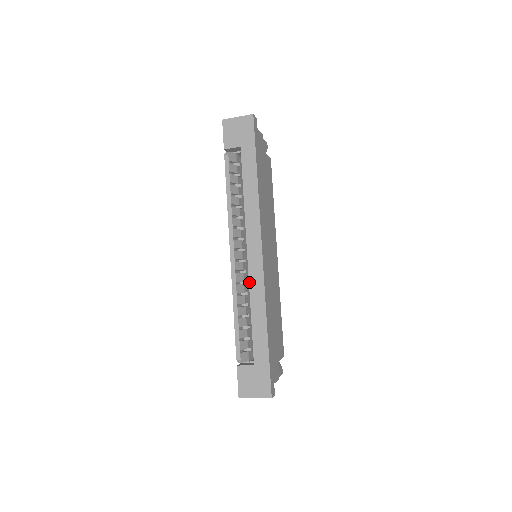
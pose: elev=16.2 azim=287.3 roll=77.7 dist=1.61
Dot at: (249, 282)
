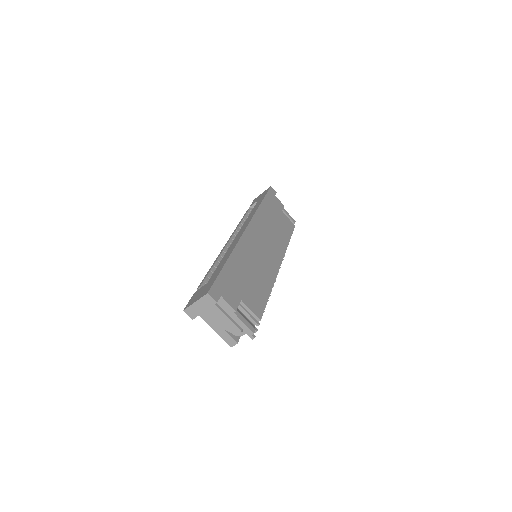
Dot at: occluded
